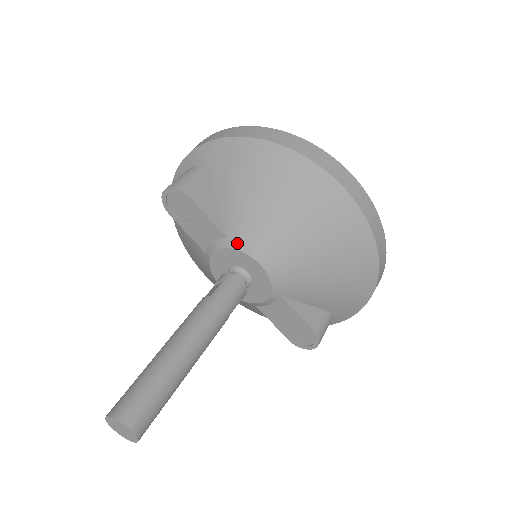
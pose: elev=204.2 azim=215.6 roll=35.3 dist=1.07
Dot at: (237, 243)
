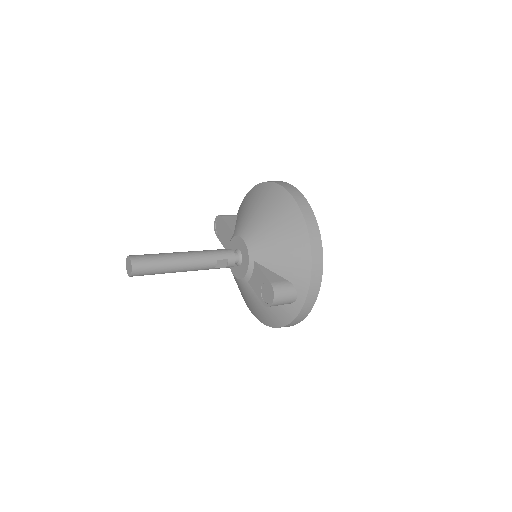
Dot at: (236, 233)
